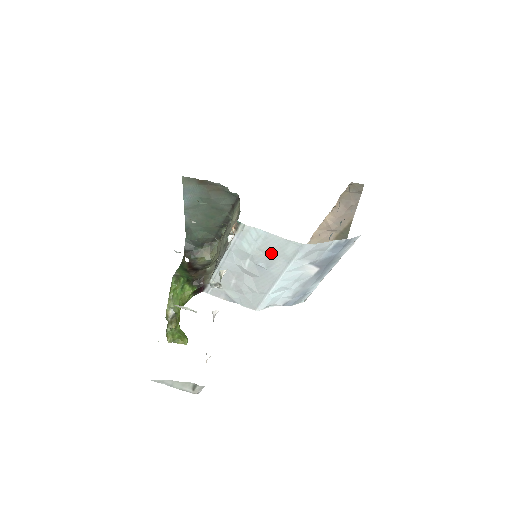
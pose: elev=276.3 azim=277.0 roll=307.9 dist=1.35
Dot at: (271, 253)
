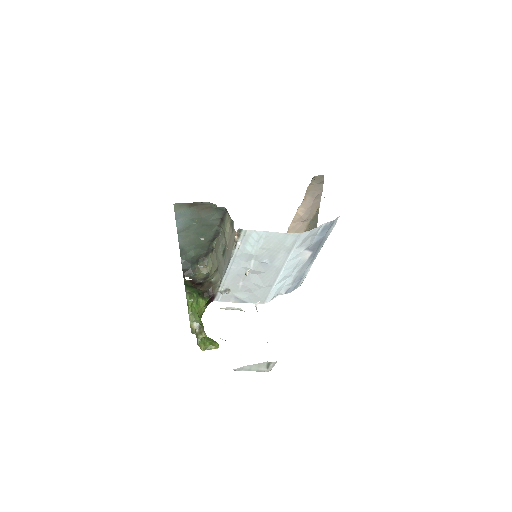
Dot at: (273, 249)
